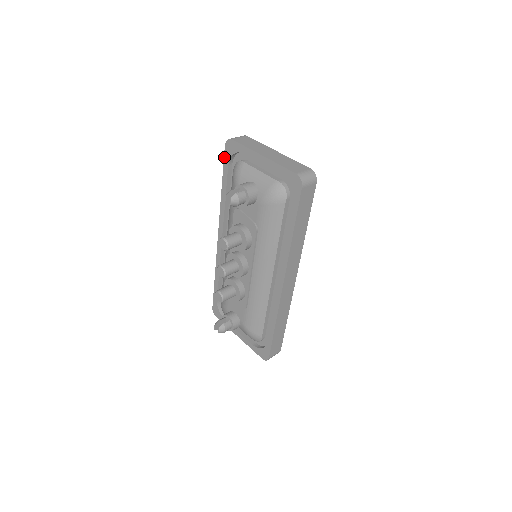
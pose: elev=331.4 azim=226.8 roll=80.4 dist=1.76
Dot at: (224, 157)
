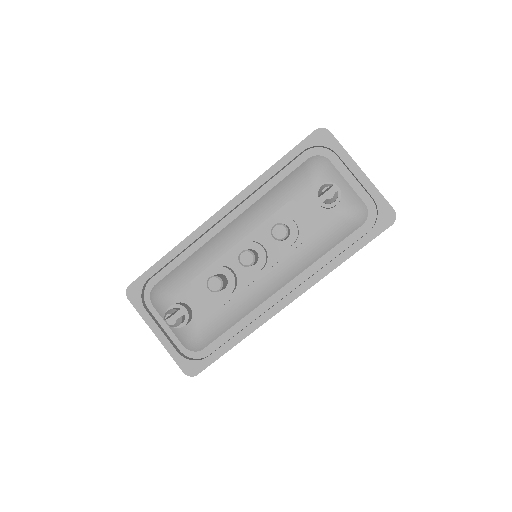
Dot at: (303, 140)
